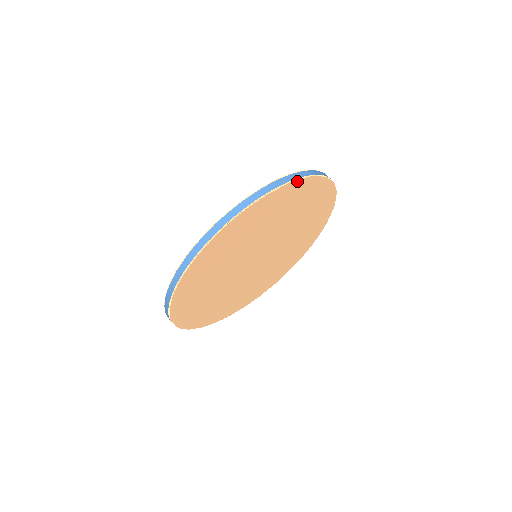
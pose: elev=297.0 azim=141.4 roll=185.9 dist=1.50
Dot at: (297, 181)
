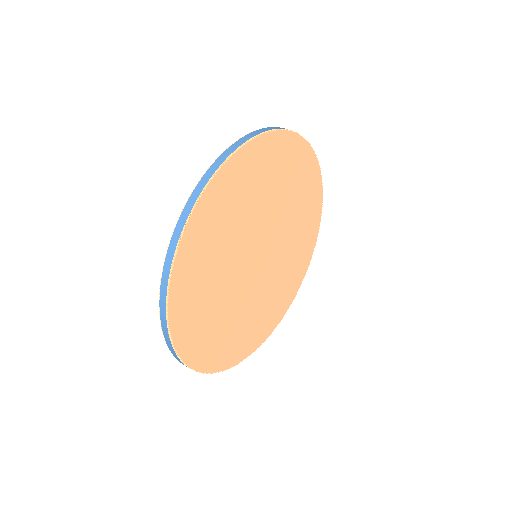
Dot at: (213, 180)
